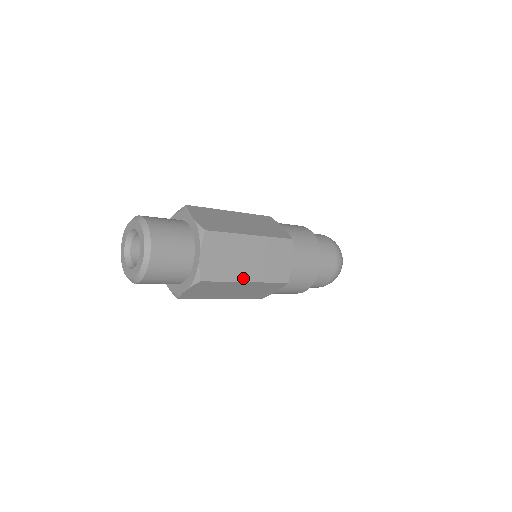
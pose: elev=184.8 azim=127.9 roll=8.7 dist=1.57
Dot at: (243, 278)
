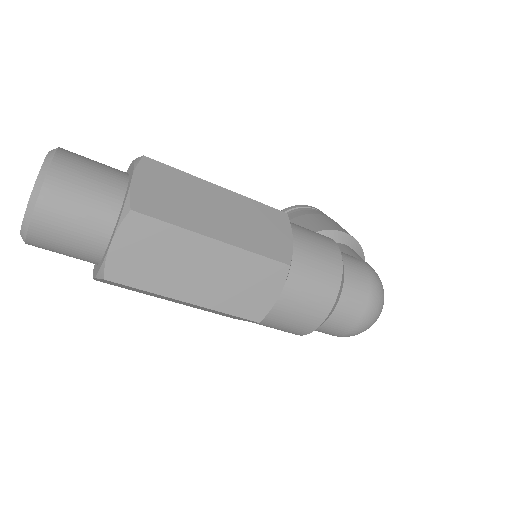
Dot at: (181, 295)
